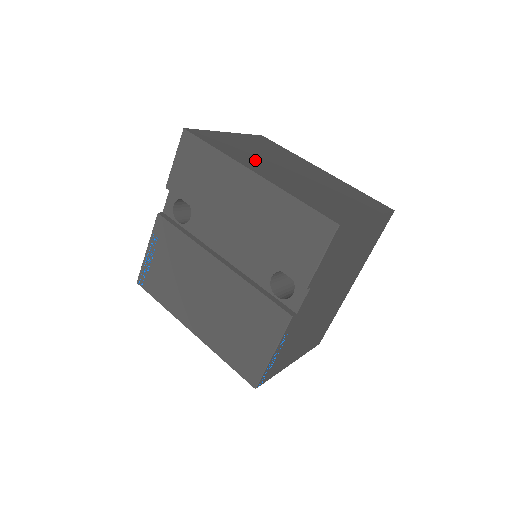
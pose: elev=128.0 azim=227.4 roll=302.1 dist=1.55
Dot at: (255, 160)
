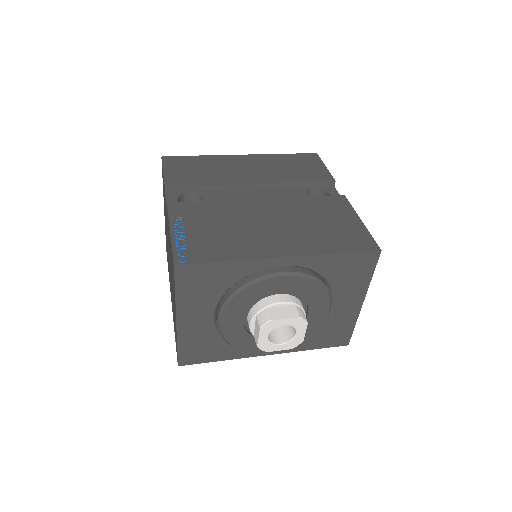
Dot at: occluded
